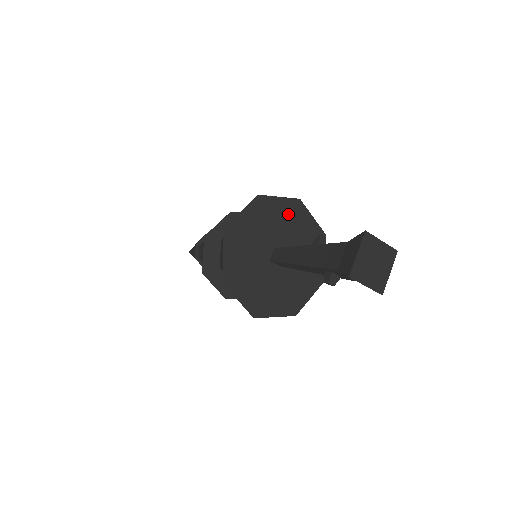
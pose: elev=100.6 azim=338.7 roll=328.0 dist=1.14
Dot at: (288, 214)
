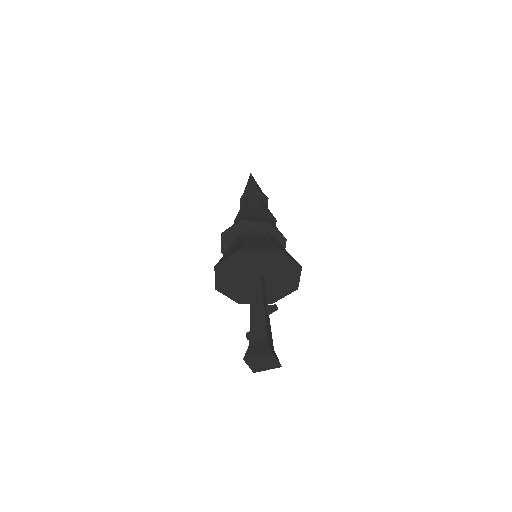
Dot at: (287, 267)
